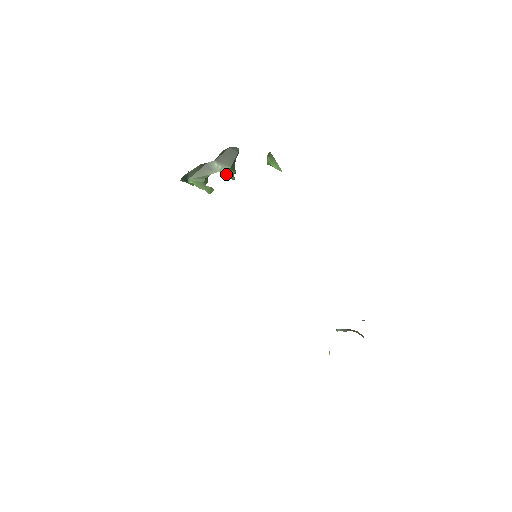
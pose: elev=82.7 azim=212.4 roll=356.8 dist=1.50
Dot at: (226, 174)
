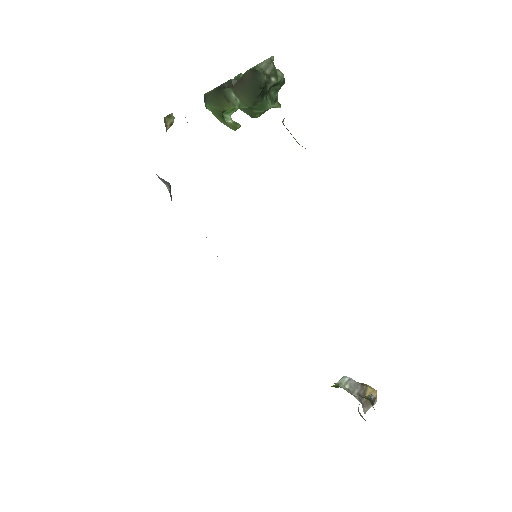
Dot at: (249, 112)
